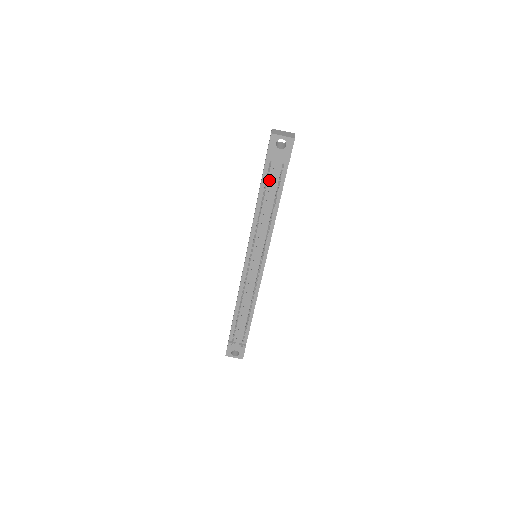
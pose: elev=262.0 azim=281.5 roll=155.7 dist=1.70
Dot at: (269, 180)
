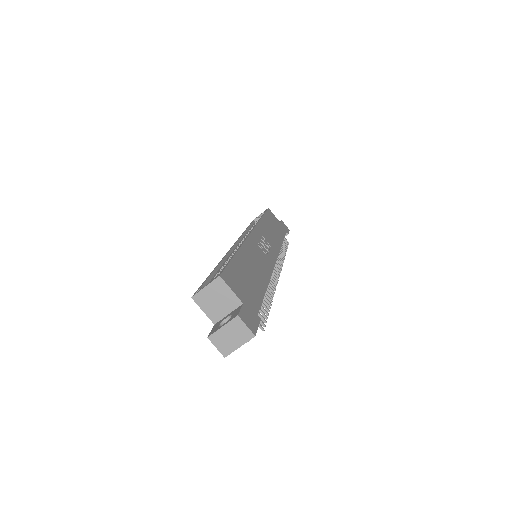
Dot at: occluded
